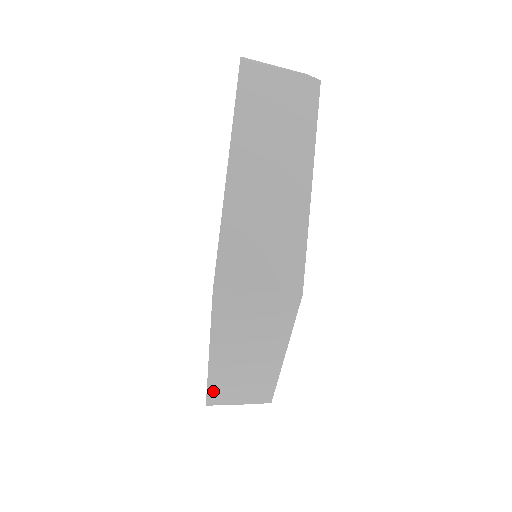
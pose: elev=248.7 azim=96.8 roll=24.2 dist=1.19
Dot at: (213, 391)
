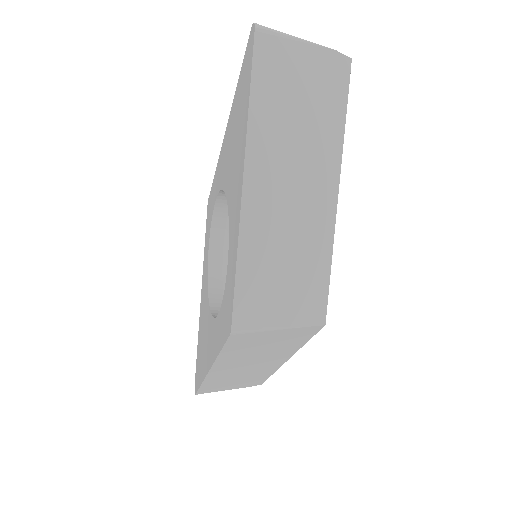
Dot at: (206, 387)
